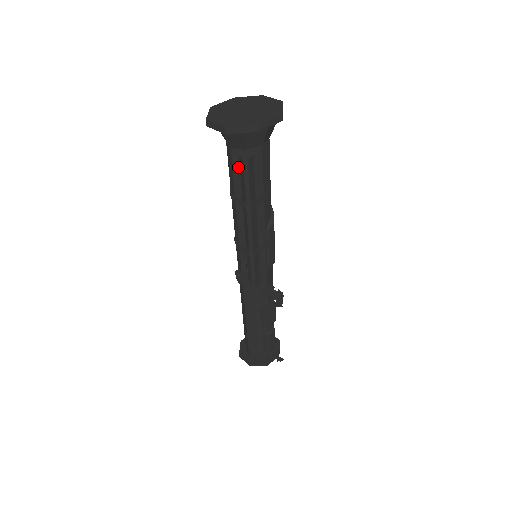
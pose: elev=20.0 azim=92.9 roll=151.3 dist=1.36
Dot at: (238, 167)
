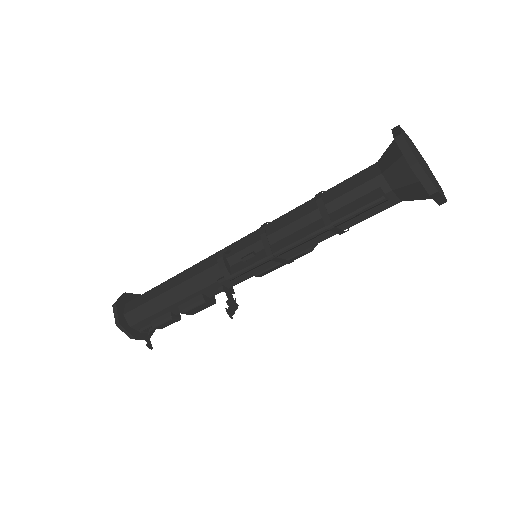
Dot at: (364, 192)
